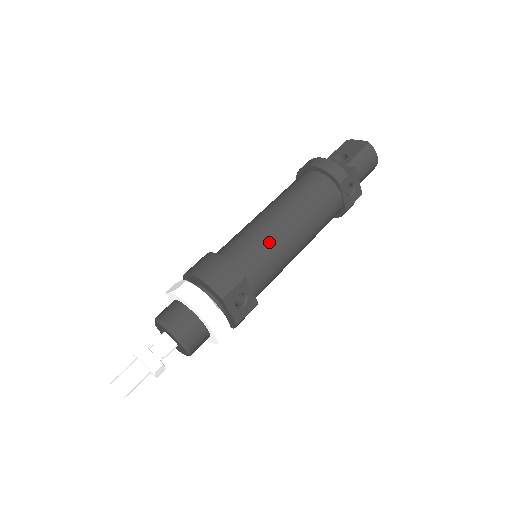
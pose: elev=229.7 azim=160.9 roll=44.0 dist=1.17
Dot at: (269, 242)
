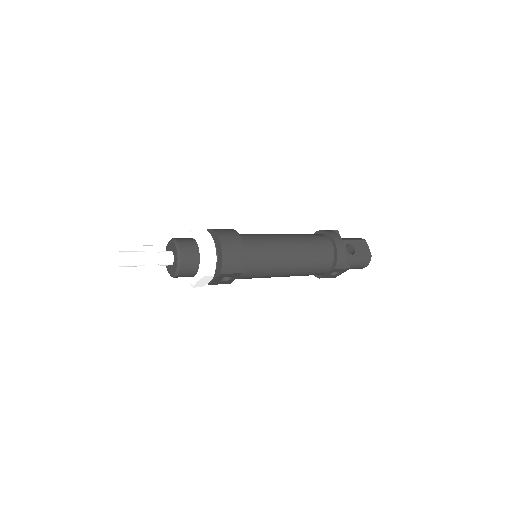
Dot at: (272, 265)
